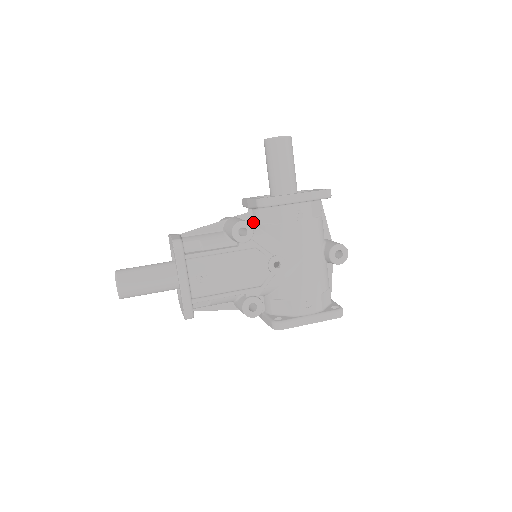
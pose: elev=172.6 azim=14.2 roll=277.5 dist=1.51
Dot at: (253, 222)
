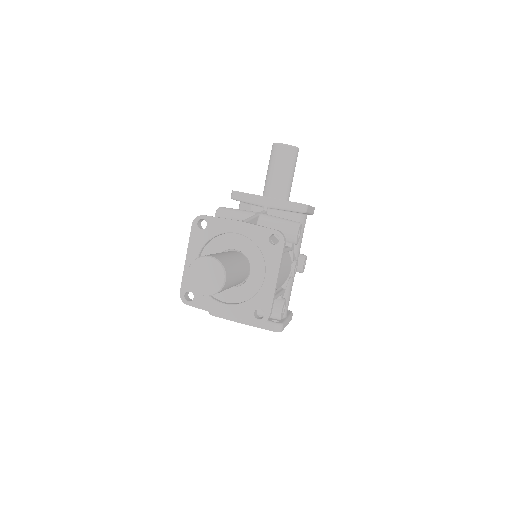
Dot at: occluded
